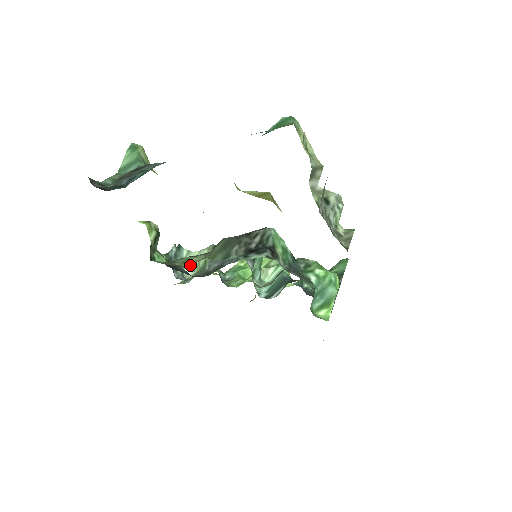
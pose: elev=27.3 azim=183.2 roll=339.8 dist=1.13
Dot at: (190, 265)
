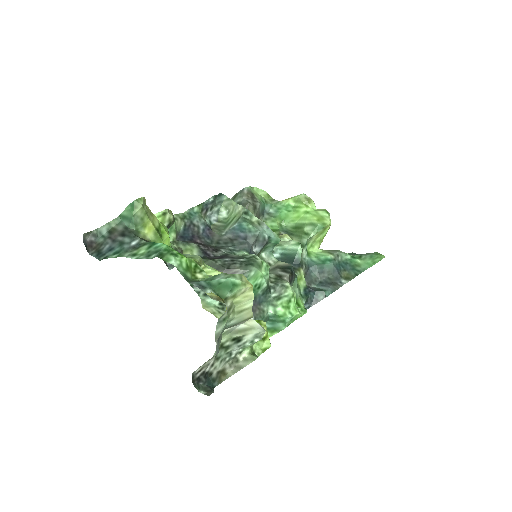
Dot at: occluded
